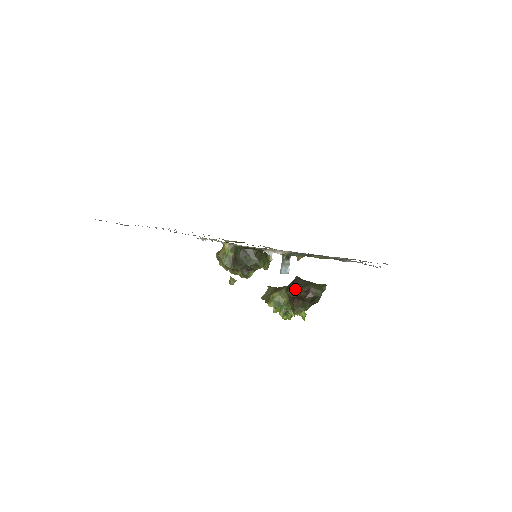
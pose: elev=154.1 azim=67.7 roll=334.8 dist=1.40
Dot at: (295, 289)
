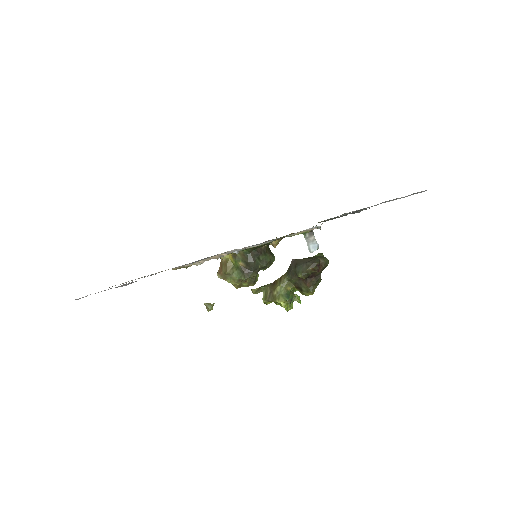
Dot at: (307, 269)
